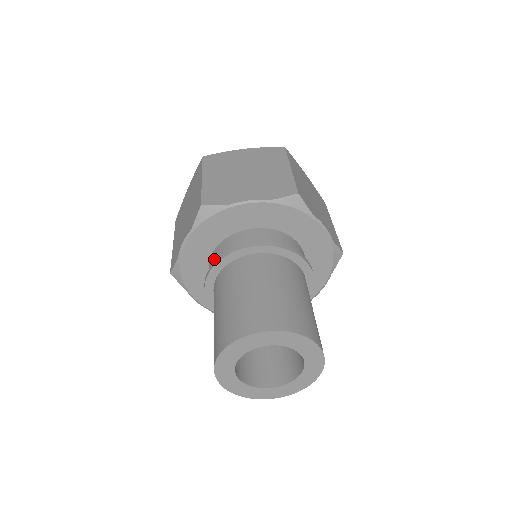
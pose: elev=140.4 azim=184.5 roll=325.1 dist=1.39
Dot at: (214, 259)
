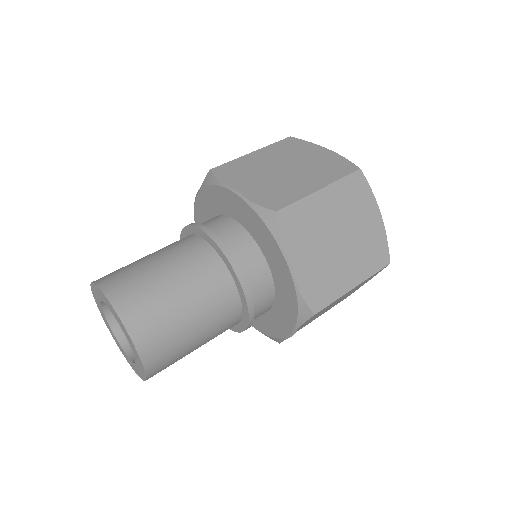
Dot at: occluded
